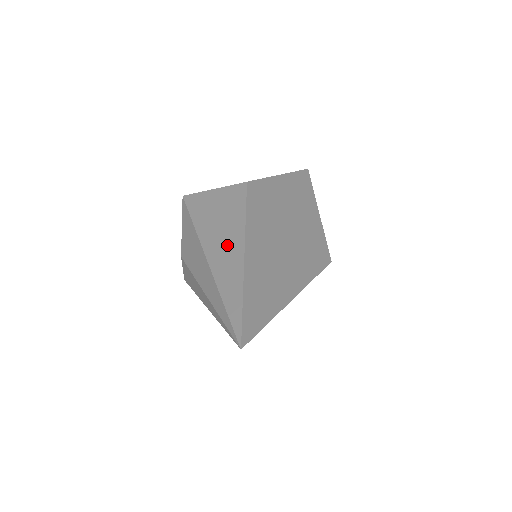
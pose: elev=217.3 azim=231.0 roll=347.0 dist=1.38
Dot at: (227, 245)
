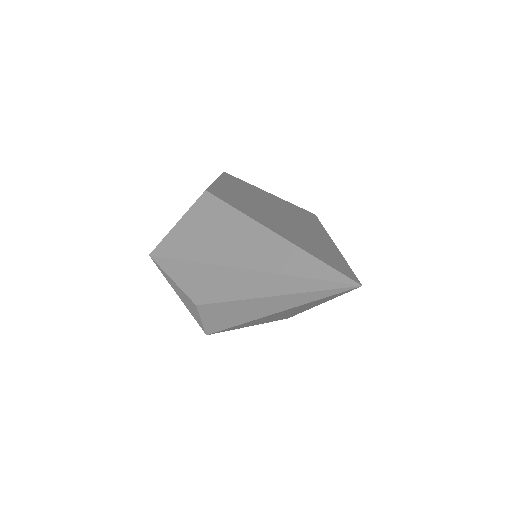
Dot at: (246, 241)
